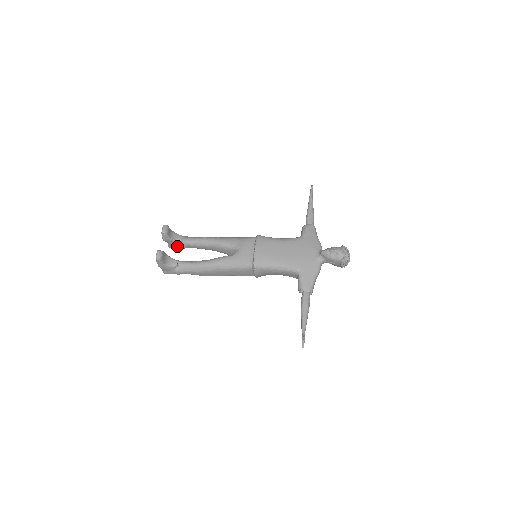
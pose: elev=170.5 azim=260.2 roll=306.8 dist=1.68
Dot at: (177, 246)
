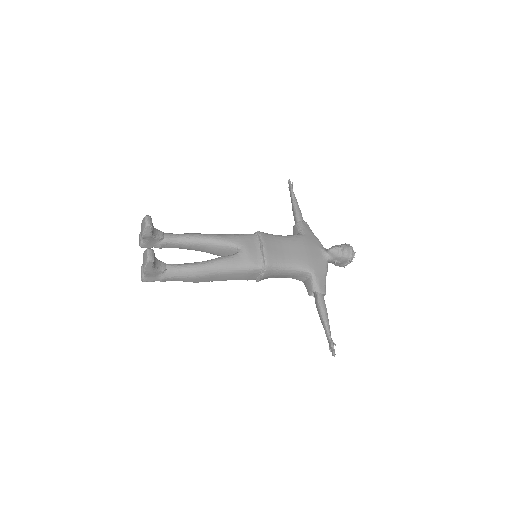
Dot at: (153, 245)
